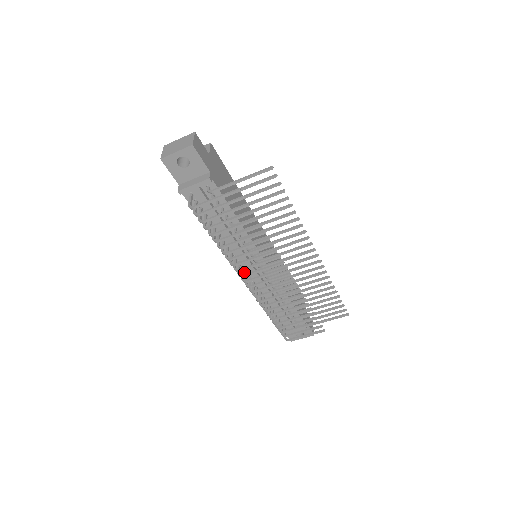
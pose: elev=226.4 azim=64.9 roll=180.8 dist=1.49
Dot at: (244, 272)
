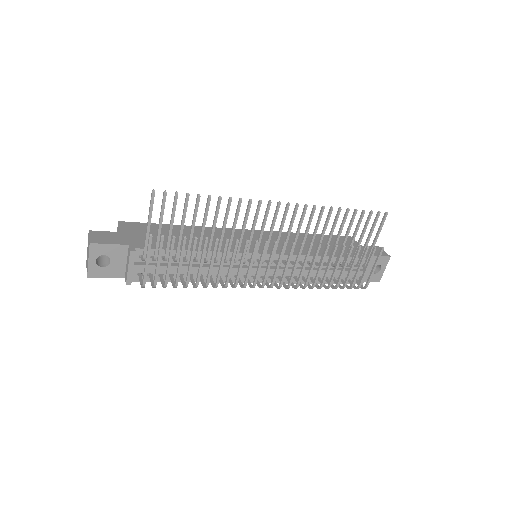
Dot at: (260, 278)
